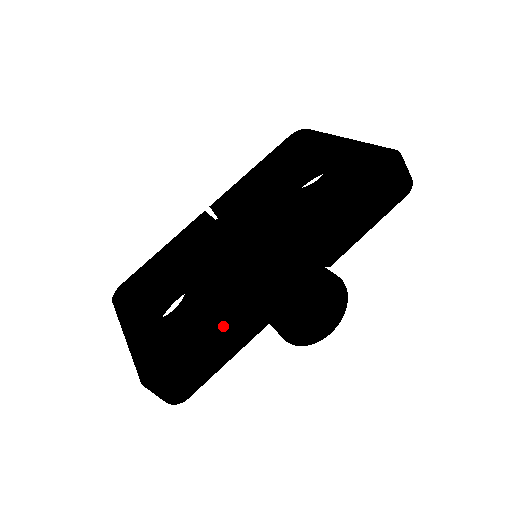
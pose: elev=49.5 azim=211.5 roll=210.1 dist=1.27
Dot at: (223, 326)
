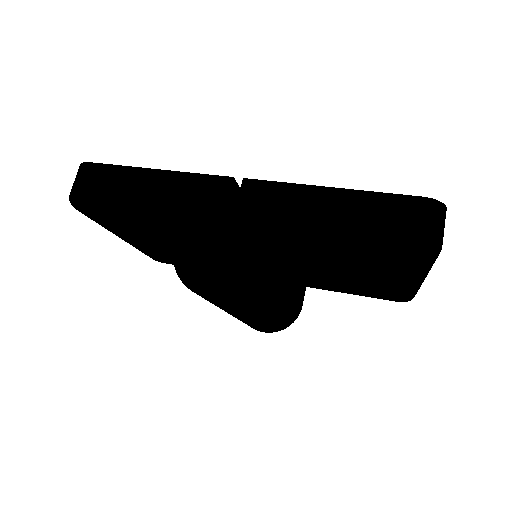
Dot at: (159, 170)
